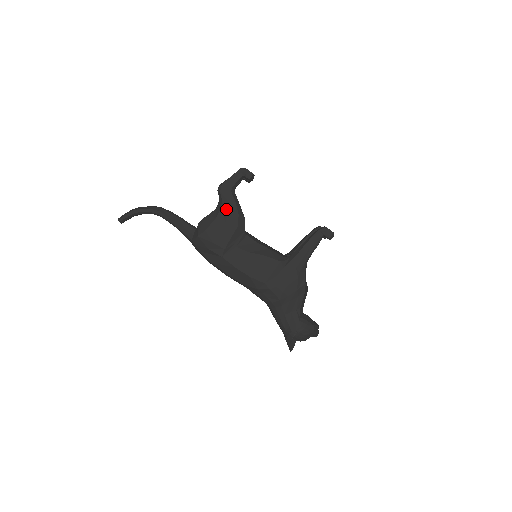
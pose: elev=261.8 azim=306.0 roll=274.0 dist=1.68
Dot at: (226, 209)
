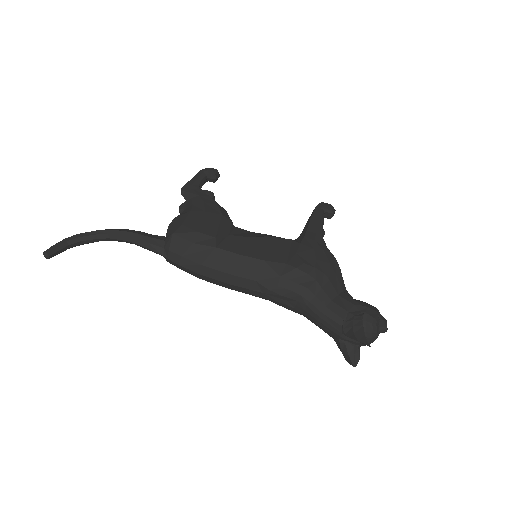
Dot at: (200, 202)
